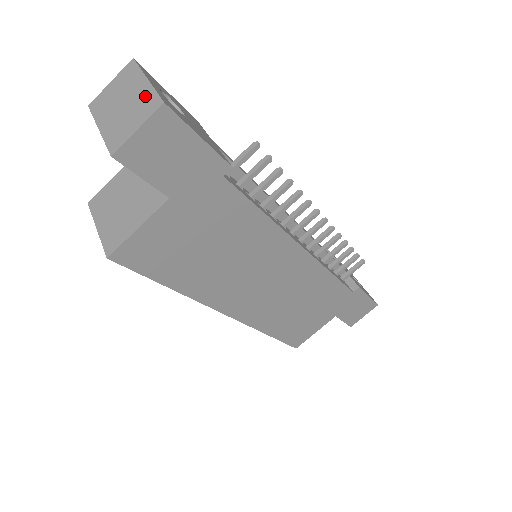
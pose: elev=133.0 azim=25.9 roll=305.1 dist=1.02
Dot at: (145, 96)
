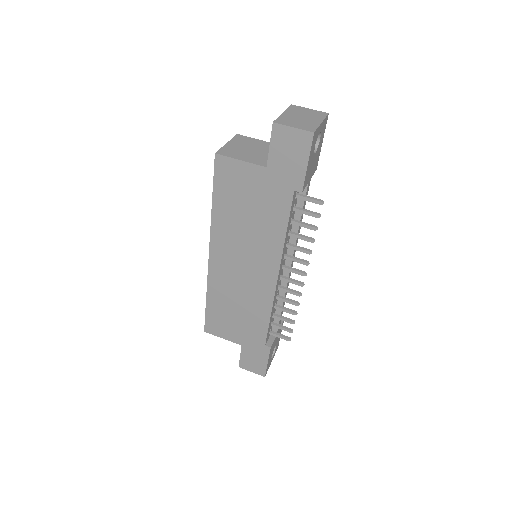
Dot at: (312, 124)
